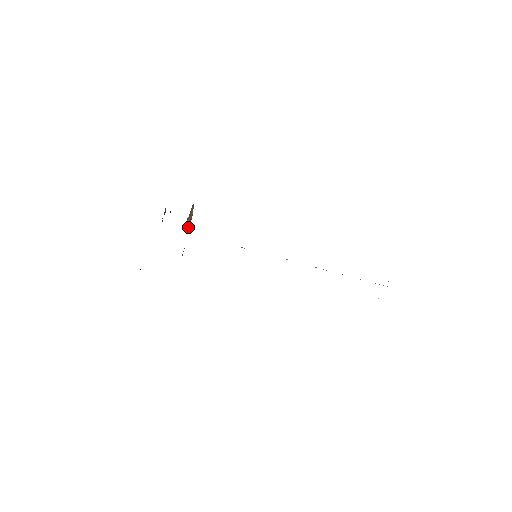
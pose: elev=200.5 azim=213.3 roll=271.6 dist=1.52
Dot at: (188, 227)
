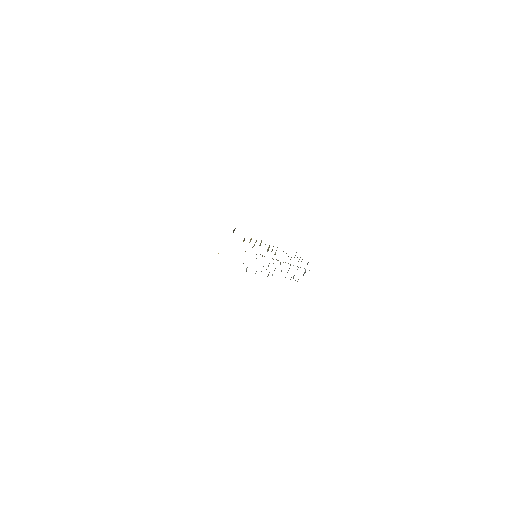
Dot at: occluded
